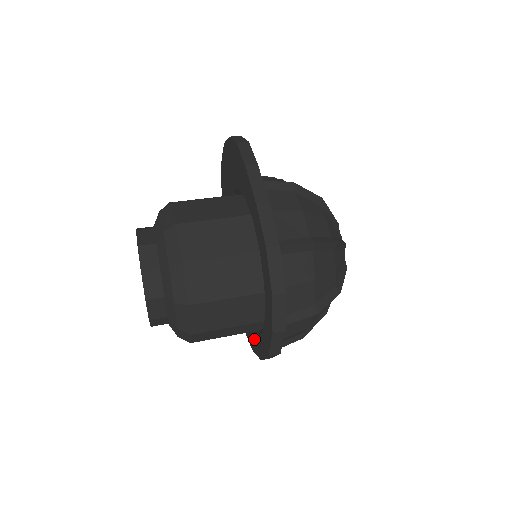
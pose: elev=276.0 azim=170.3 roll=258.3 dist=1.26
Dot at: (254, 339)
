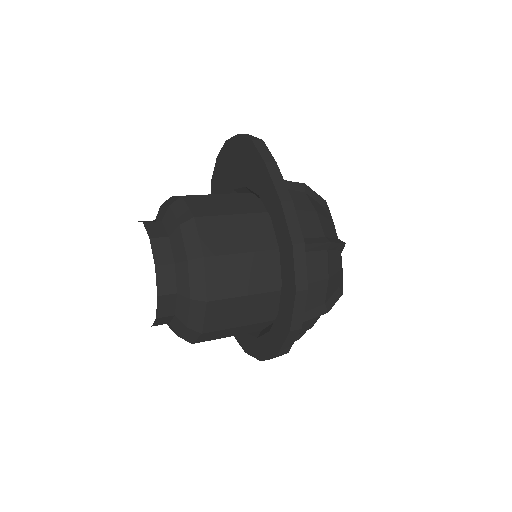
Dot at: (251, 340)
